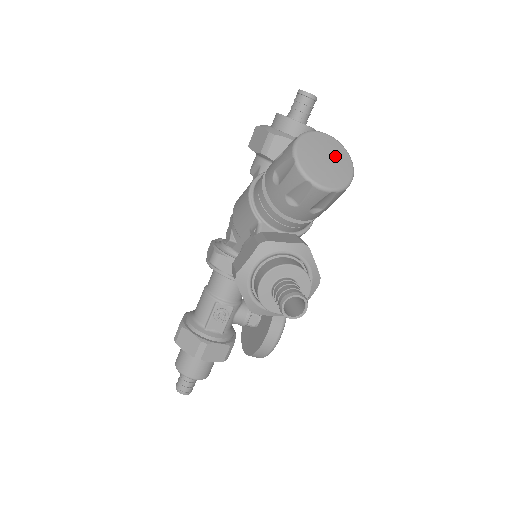
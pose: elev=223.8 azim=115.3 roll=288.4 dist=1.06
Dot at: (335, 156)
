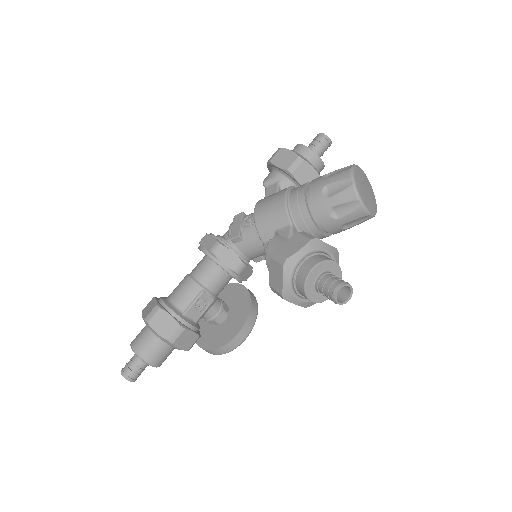
Dot at: (370, 190)
